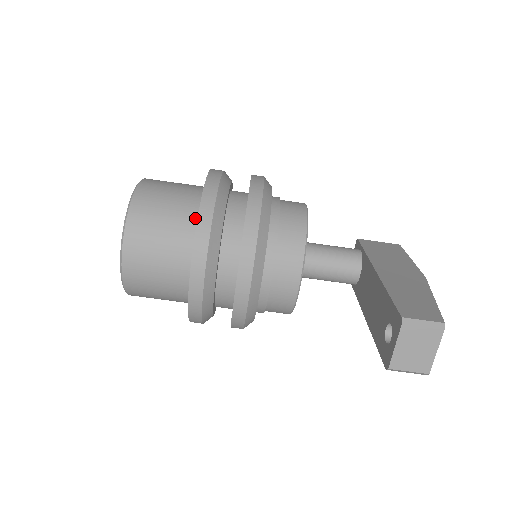
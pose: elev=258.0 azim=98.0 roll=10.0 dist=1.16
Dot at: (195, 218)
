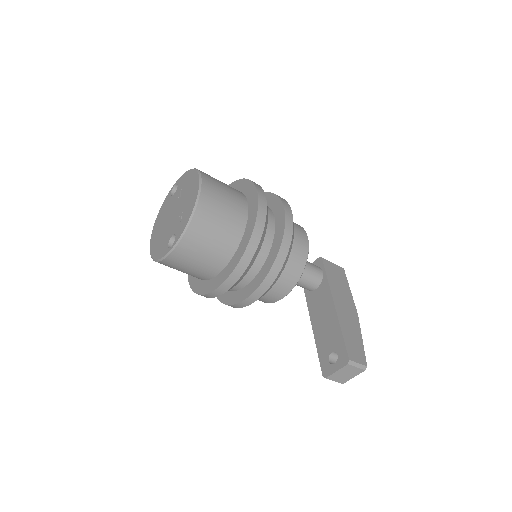
Dot at: (239, 237)
